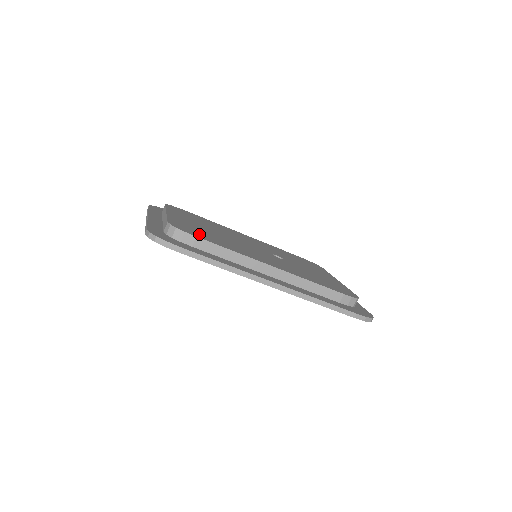
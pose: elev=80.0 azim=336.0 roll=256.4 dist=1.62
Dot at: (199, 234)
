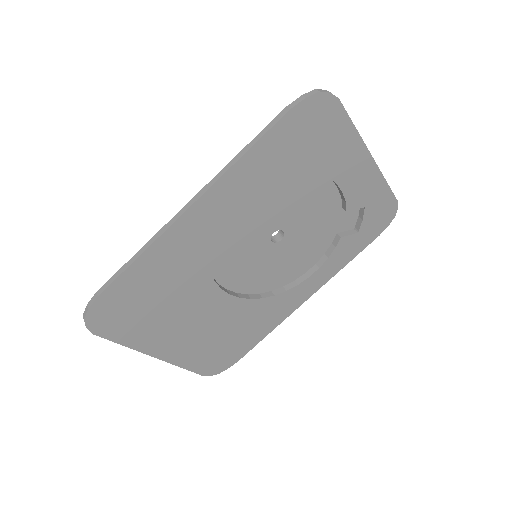
Dot at: occluded
